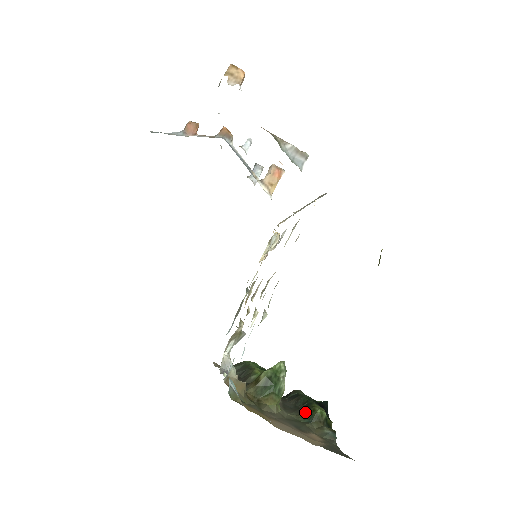
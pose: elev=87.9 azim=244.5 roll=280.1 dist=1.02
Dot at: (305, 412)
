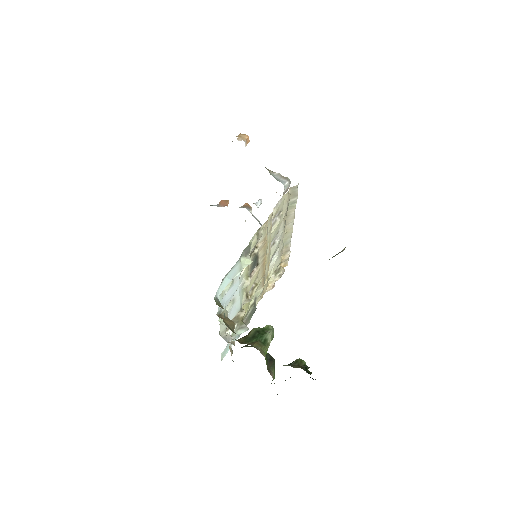
Dot at: (288, 364)
